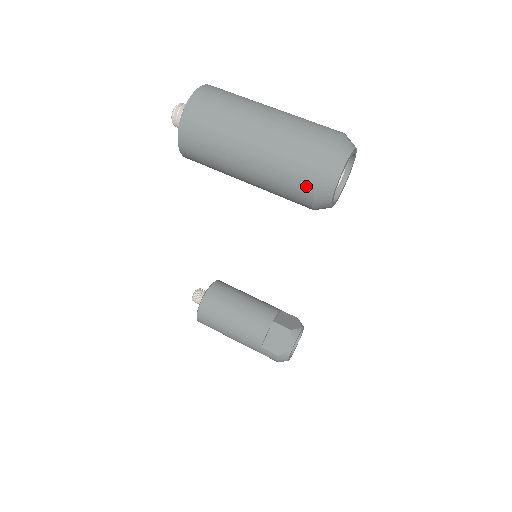
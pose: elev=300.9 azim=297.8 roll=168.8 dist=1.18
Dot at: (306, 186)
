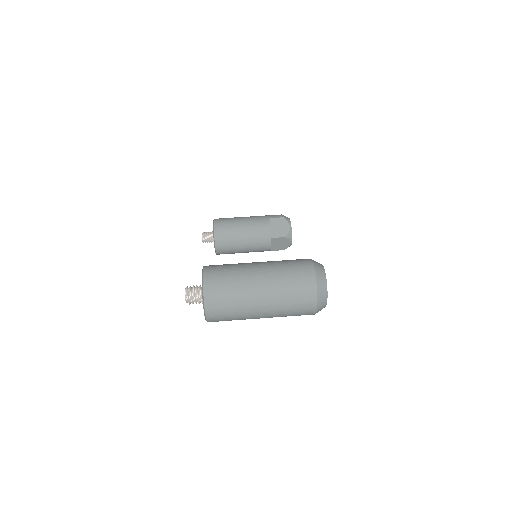
Dot at: occluded
